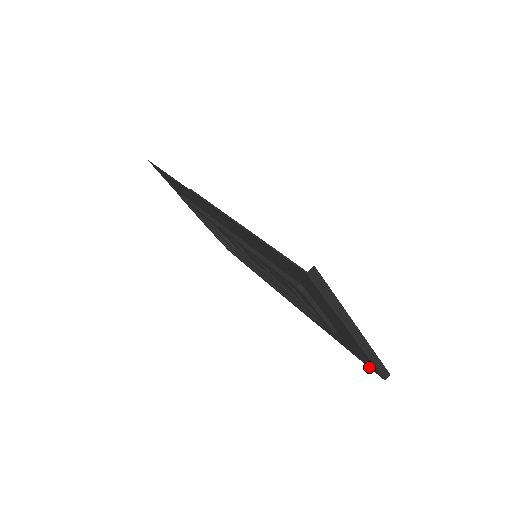
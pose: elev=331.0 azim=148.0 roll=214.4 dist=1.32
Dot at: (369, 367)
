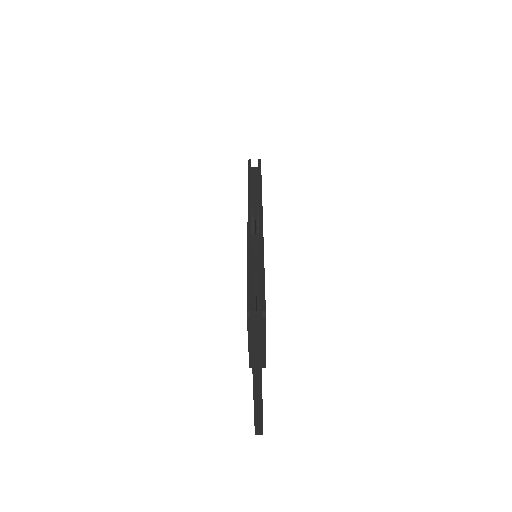
Dot at: occluded
